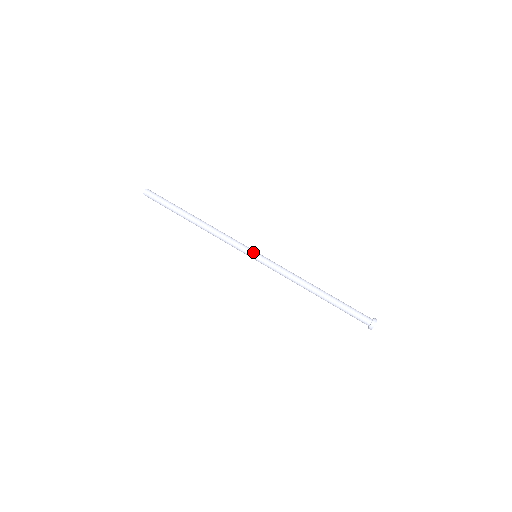
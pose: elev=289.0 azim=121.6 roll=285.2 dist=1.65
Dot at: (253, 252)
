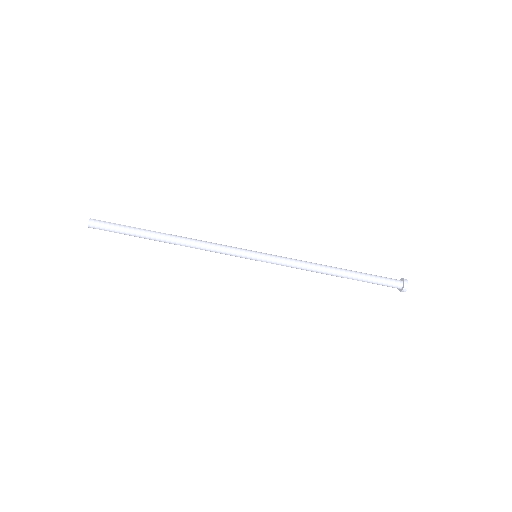
Dot at: (251, 259)
